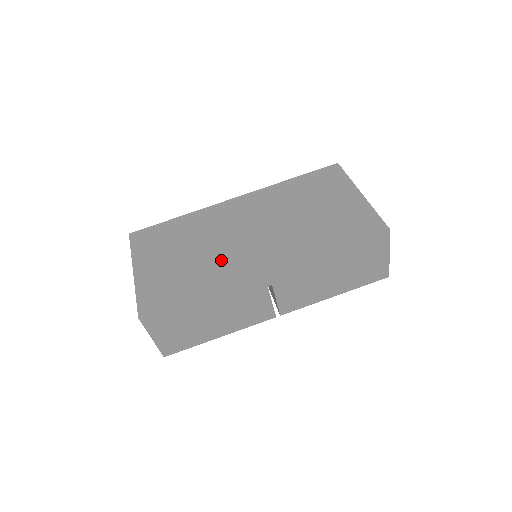
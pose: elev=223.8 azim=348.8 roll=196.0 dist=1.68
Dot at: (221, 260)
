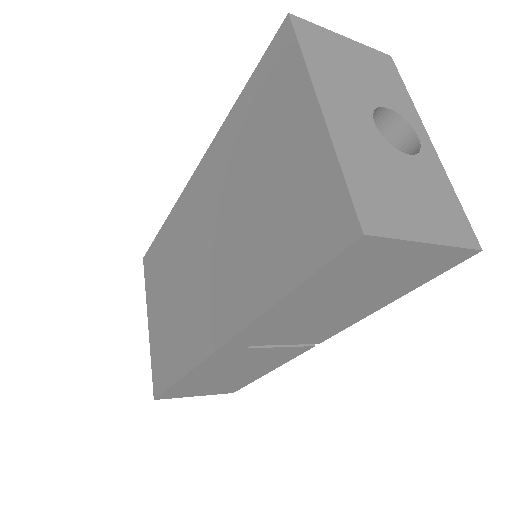
Dot at: (189, 313)
